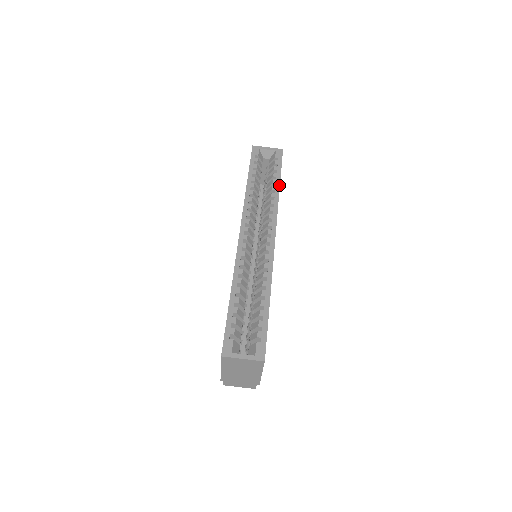
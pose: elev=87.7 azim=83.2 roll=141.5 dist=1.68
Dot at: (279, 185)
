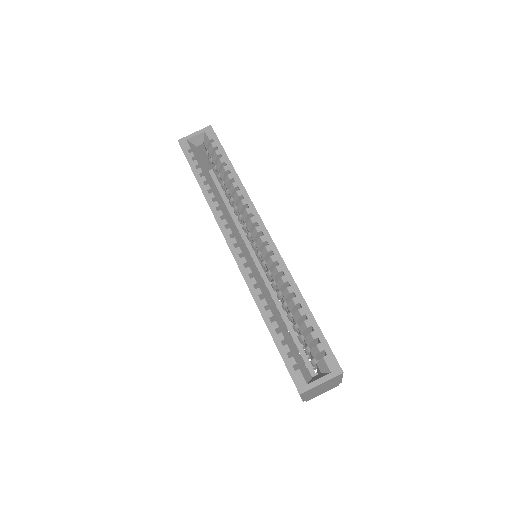
Dot at: (234, 170)
